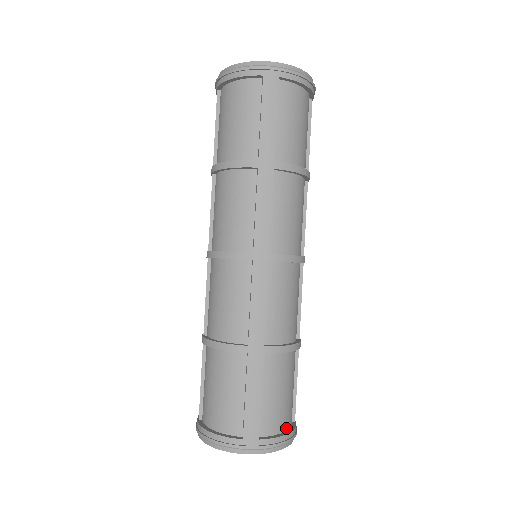
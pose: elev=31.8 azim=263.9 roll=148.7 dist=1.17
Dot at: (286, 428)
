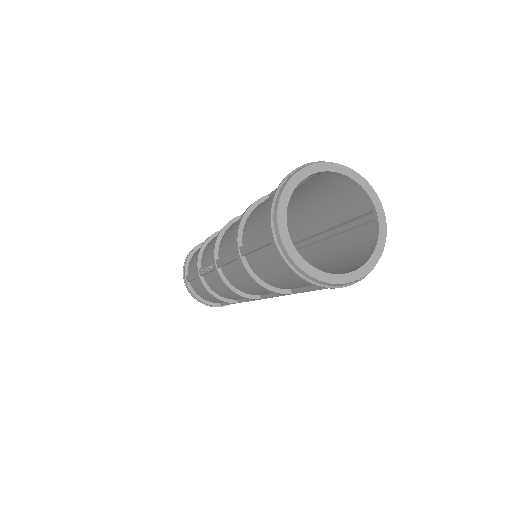
Dot at: occluded
